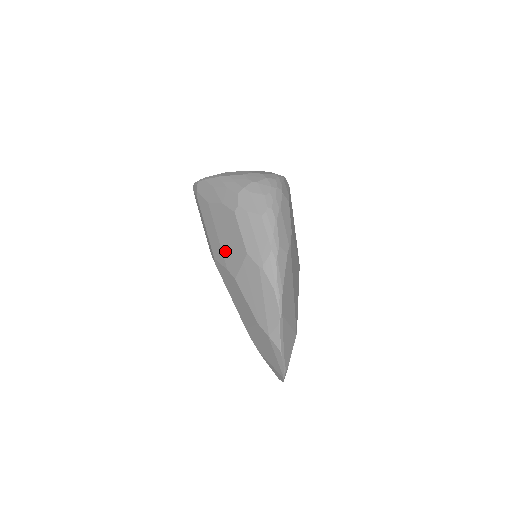
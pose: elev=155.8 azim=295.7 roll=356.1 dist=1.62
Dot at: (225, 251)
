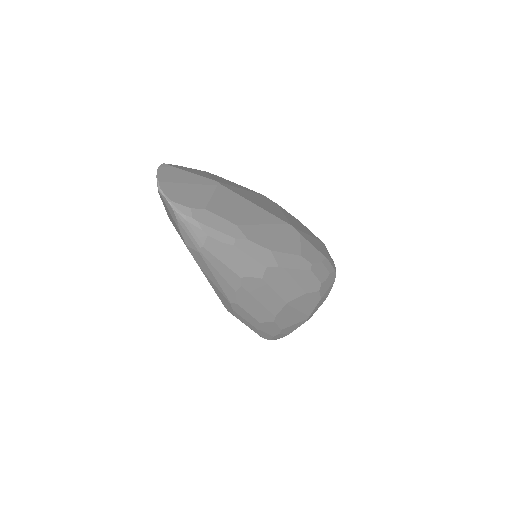
Dot at: occluded
